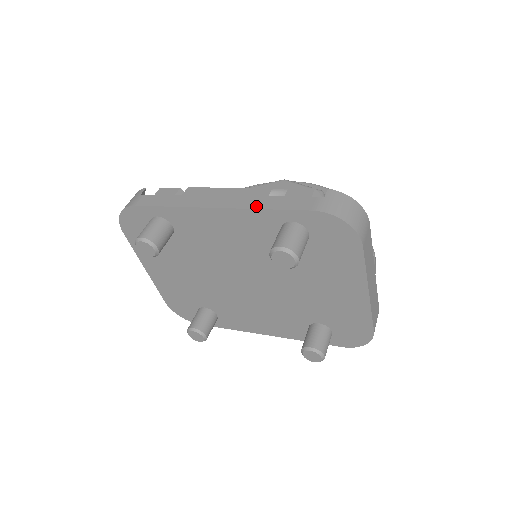
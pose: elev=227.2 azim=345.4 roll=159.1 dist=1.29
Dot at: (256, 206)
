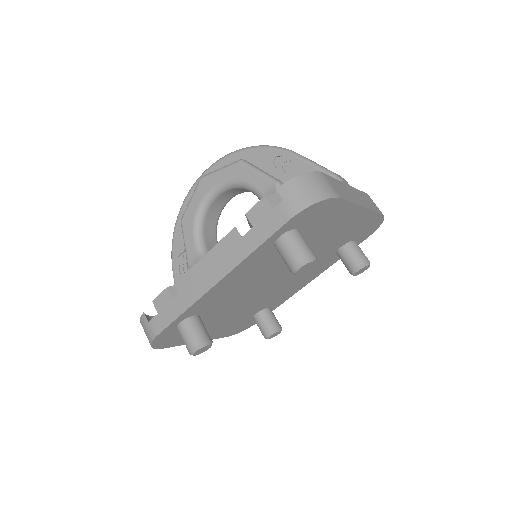
Dot at: (244, 254)
